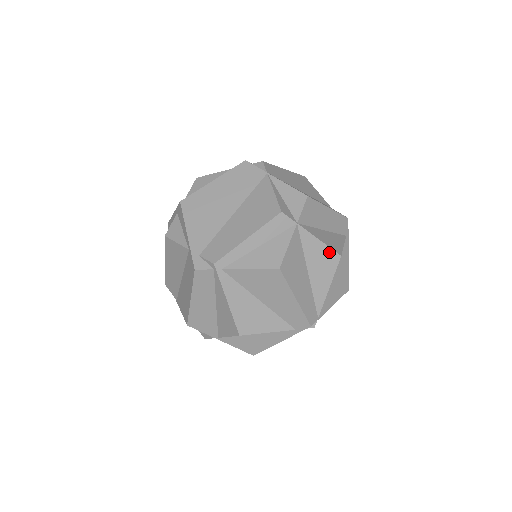
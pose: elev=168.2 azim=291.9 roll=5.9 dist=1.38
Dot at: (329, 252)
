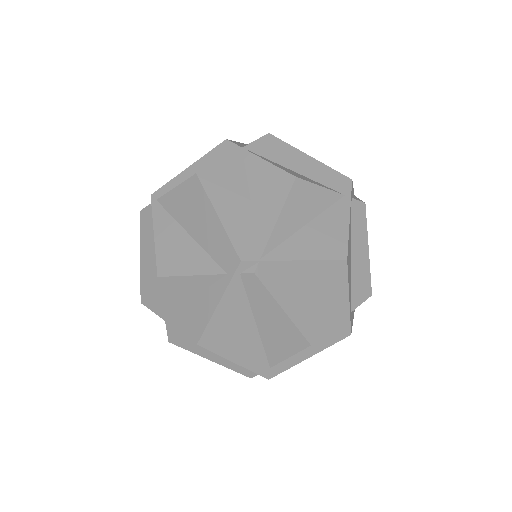
Dot at: (279, 174)
